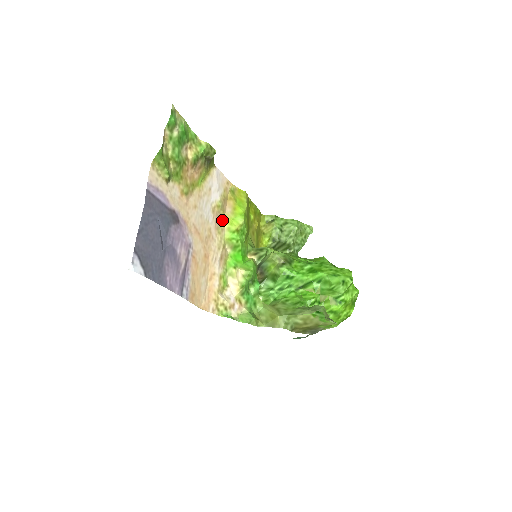
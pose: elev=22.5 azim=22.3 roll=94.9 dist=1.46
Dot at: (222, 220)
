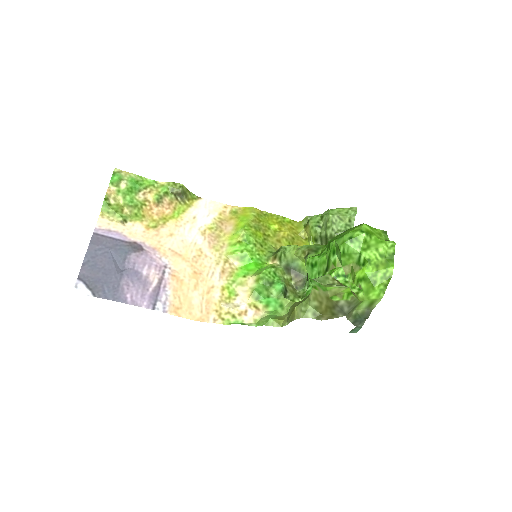
Dot at: (221, 239)
